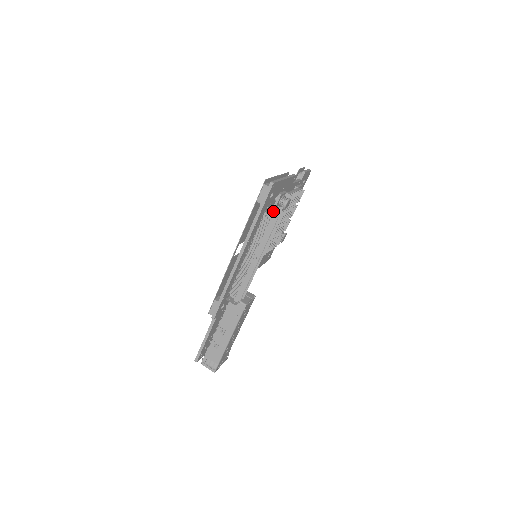
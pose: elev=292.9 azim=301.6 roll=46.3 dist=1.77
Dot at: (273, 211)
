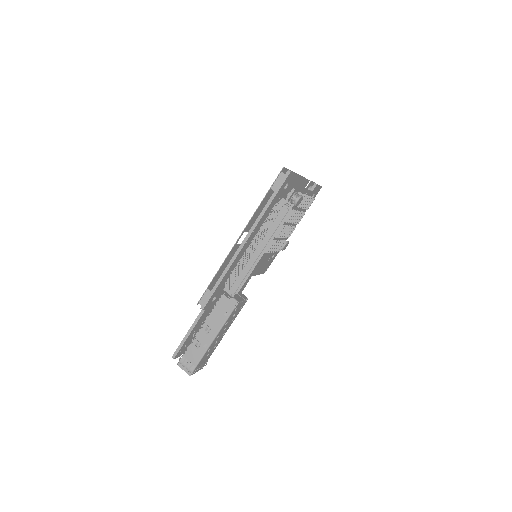
Dot at: occluded
